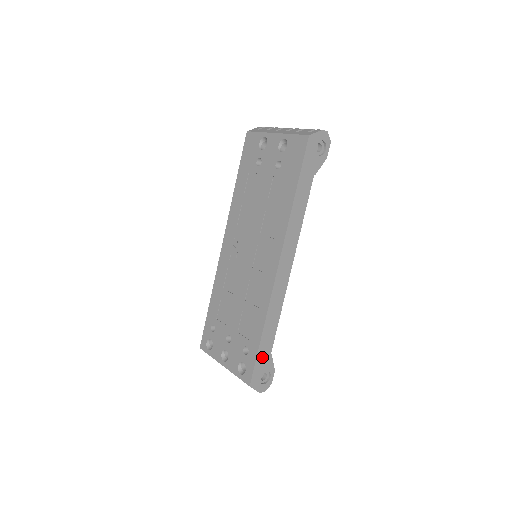
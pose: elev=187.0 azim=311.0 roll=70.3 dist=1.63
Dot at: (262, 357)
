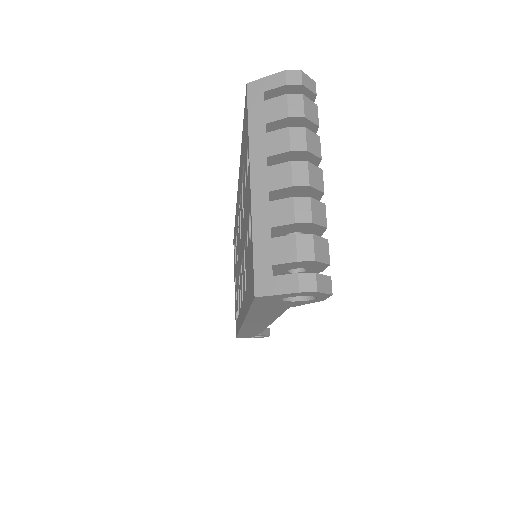
Dot at: (246, 335)
